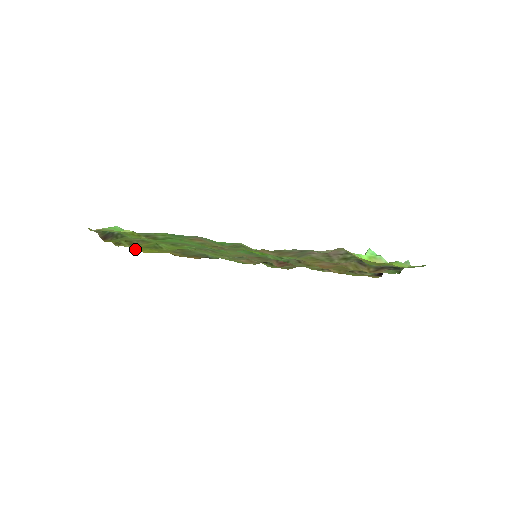
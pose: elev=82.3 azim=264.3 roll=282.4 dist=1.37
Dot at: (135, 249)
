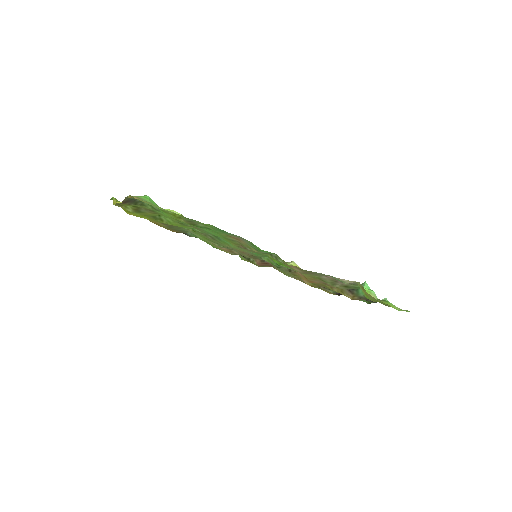
Dot at: (123, 209)
